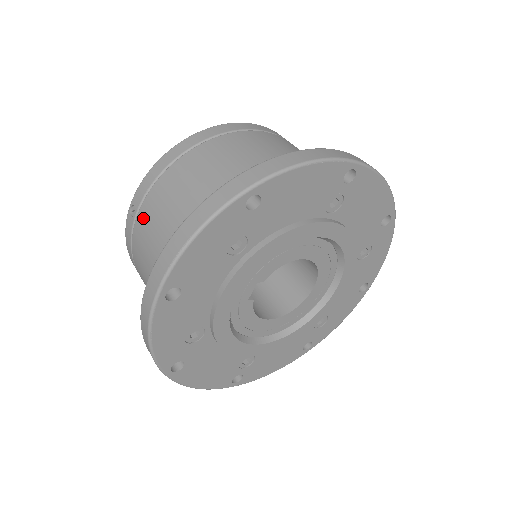
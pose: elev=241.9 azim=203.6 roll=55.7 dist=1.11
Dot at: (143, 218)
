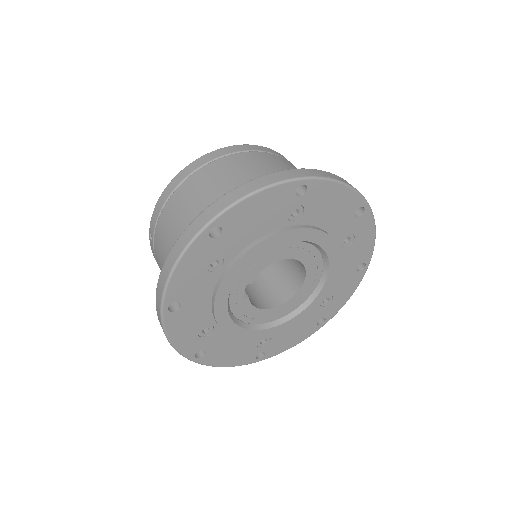
Dot at: (157, 243)
